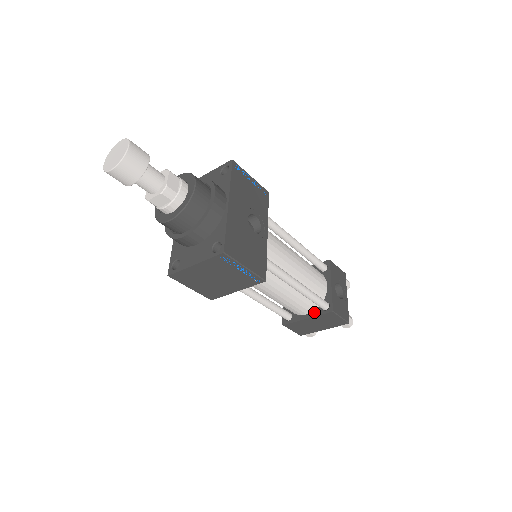
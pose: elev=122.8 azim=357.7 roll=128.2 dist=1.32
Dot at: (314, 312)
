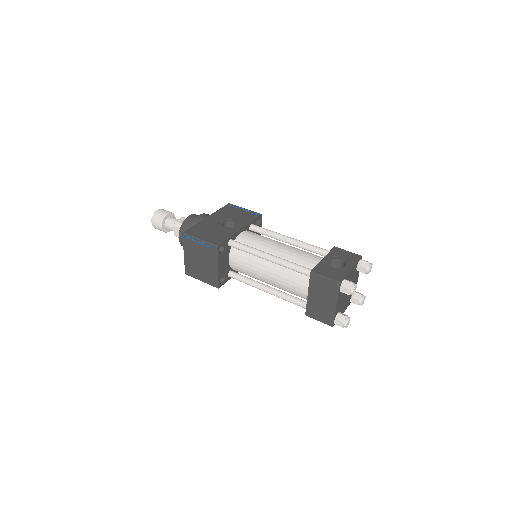
Dot at: occluded
